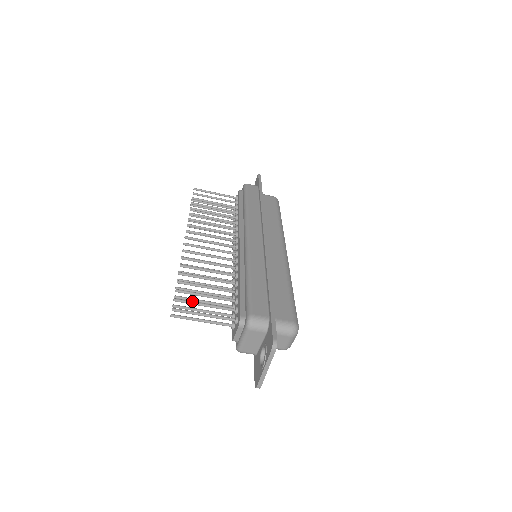
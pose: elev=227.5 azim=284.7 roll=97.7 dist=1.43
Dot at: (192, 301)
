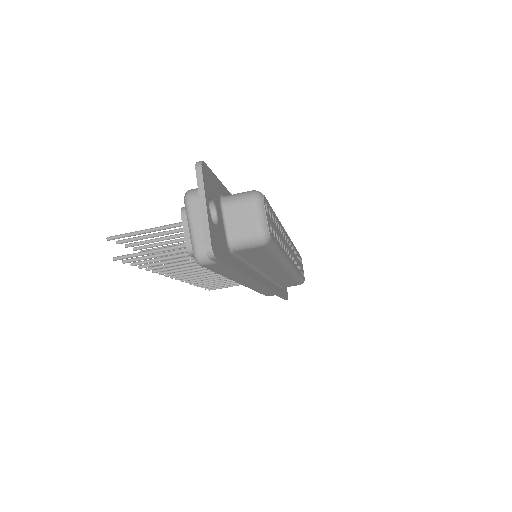
Dot at: (138, 237)
